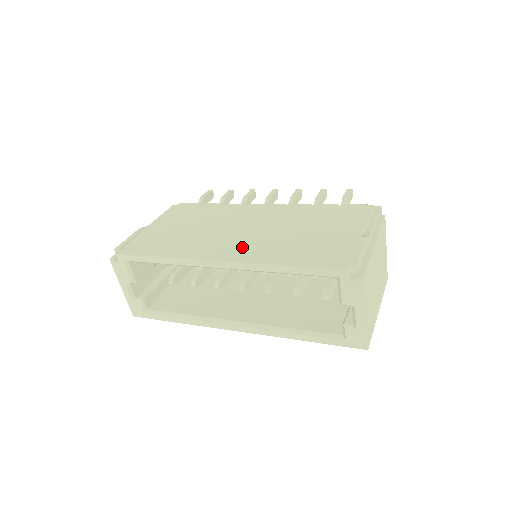
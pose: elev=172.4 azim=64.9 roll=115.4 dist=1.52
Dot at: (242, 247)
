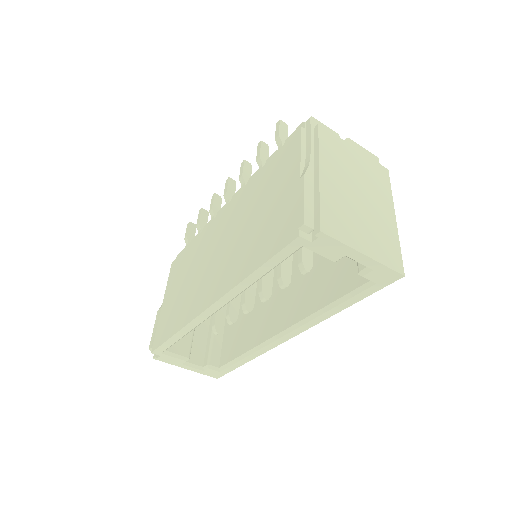
Dot at: (220, 275)
